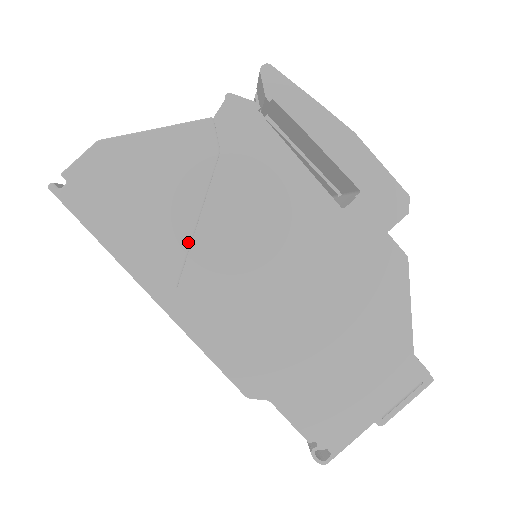
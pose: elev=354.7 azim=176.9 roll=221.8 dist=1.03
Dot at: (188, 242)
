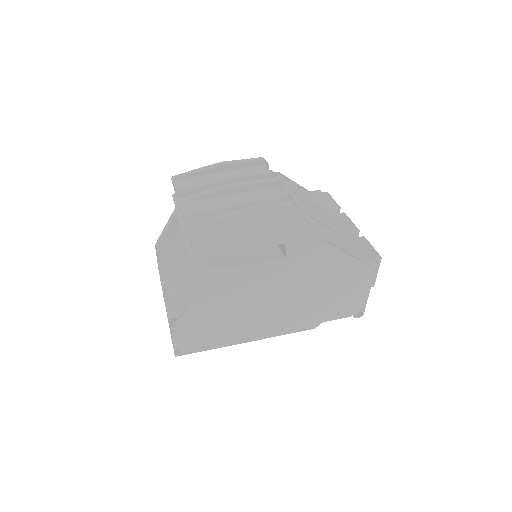
Dot at: (241, 321)
